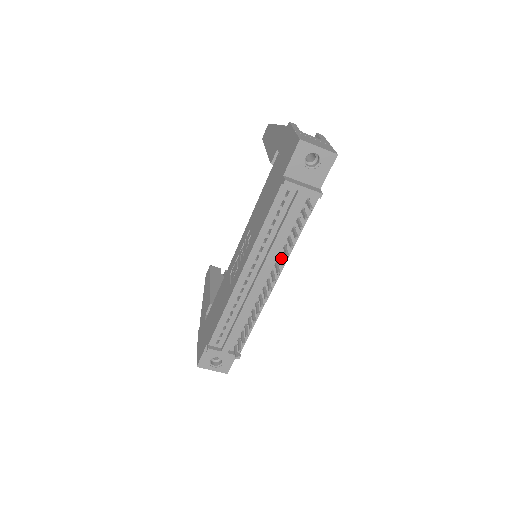
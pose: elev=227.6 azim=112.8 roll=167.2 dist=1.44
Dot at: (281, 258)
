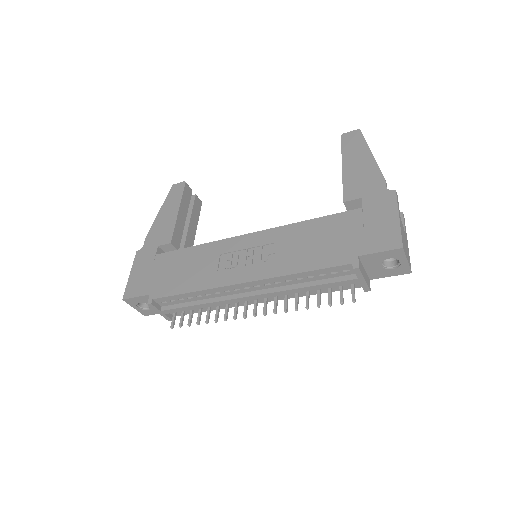
Dot at: (287, 301)
